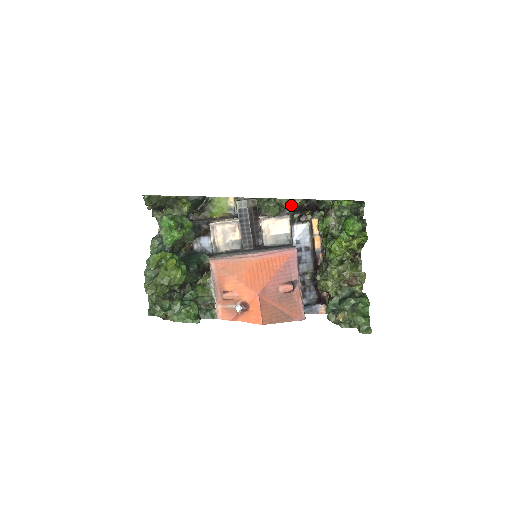
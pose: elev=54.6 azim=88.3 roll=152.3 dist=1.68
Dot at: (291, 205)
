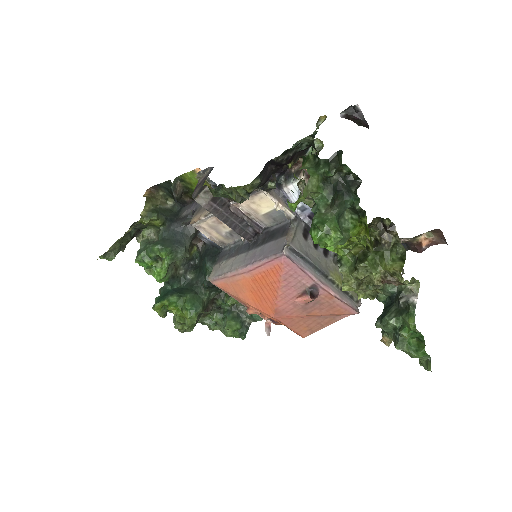
Dot at: (242, 196)
